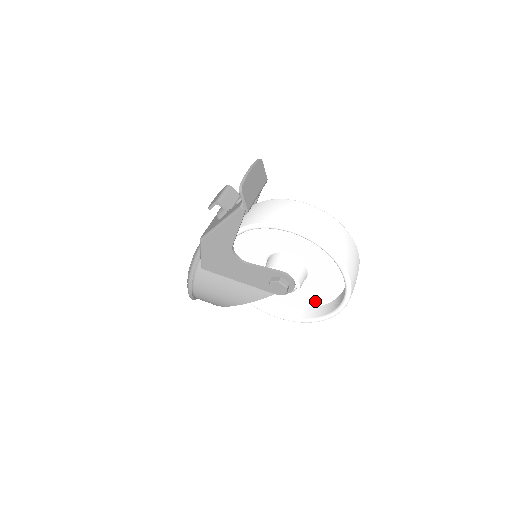
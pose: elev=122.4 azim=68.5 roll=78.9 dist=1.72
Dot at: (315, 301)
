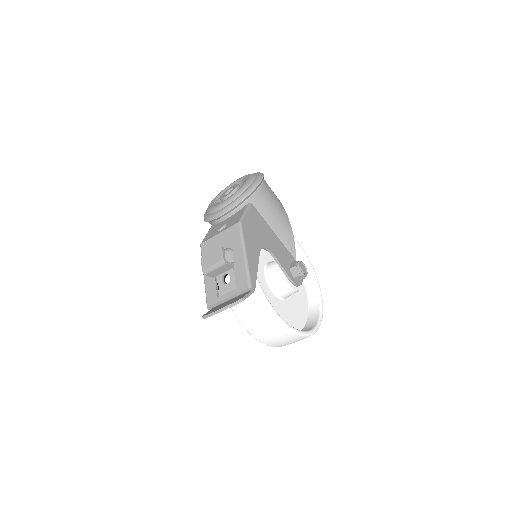
Dot at: occluded
